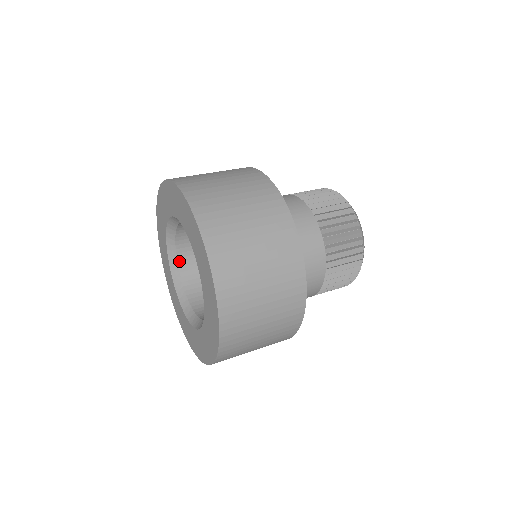
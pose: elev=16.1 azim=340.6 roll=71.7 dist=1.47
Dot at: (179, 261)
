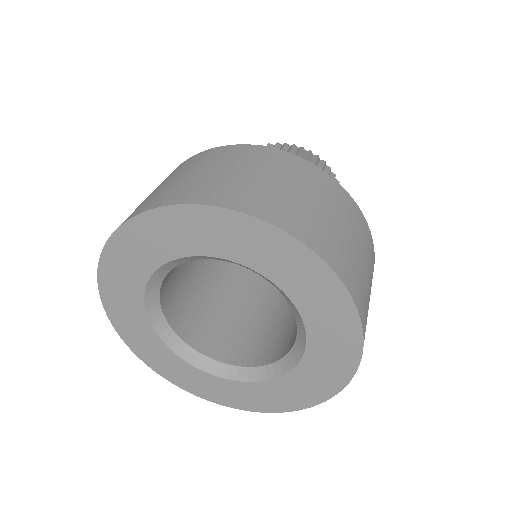
Dot at: (187, 342)
